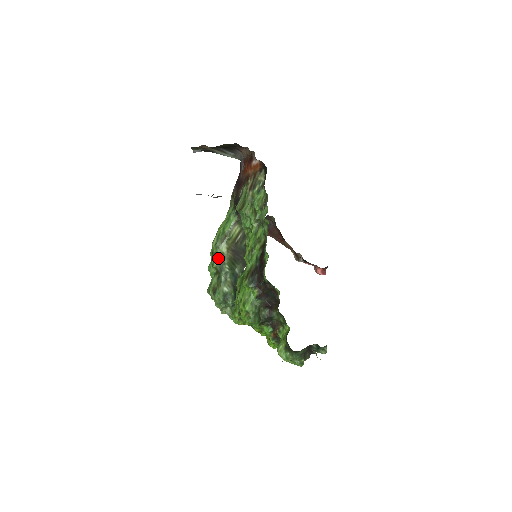
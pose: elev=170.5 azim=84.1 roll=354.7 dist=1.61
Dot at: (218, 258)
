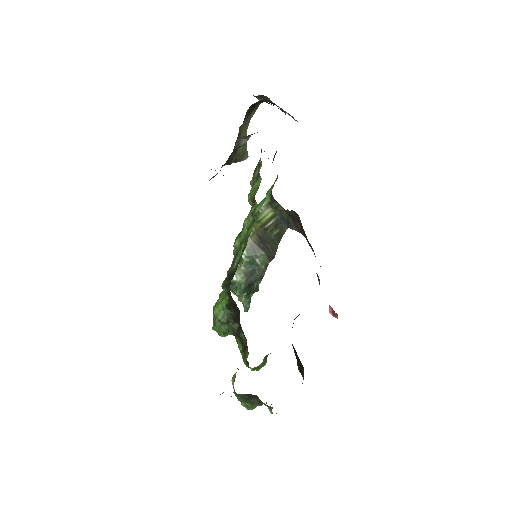
Dot at: (240, 239)
